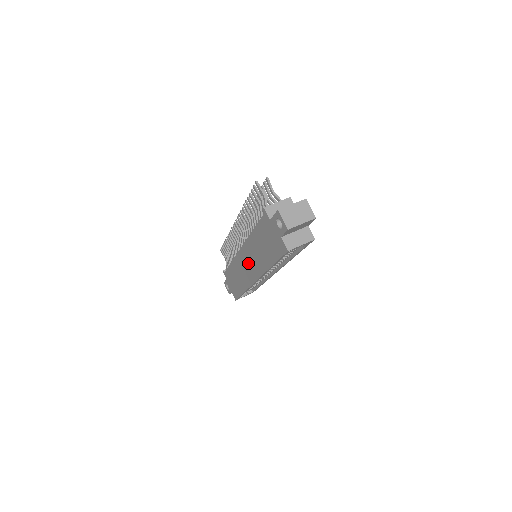
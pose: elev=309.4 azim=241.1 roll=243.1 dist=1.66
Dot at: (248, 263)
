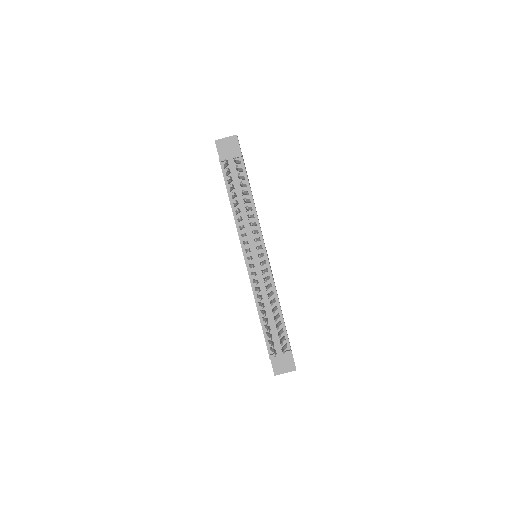
Dot at: occluded
